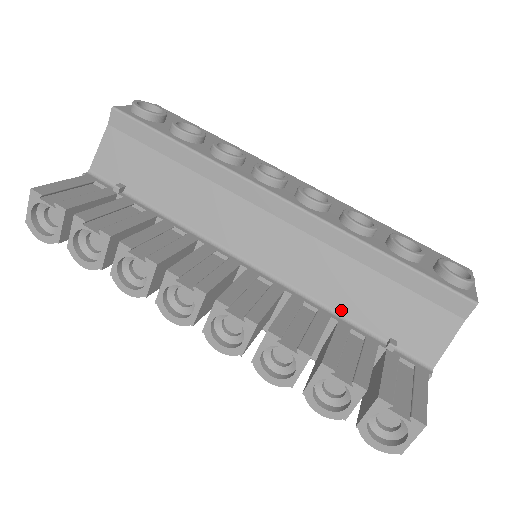
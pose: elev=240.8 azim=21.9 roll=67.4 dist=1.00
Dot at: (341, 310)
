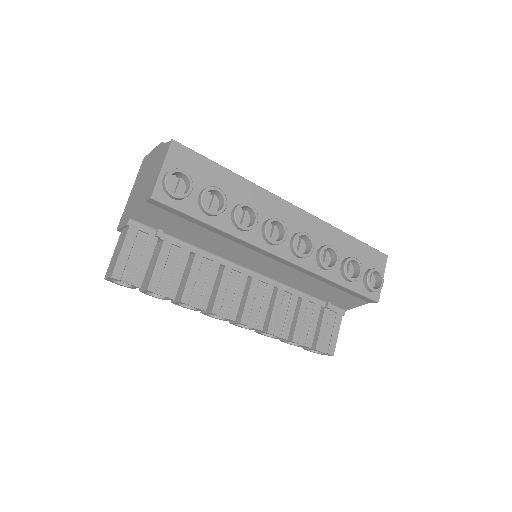
Dot at: (305, 292)
